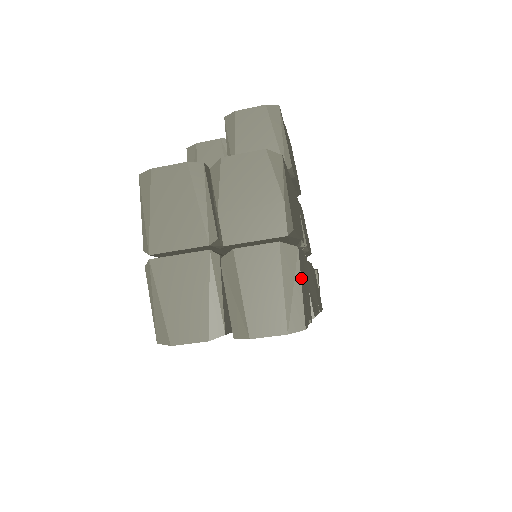
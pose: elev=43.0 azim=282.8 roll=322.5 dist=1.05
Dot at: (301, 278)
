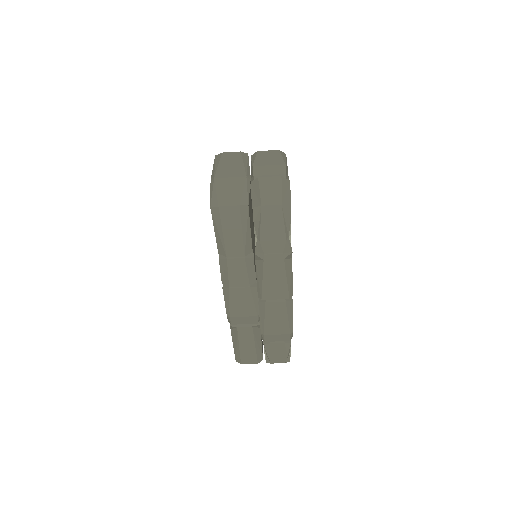
Dot at: (290, 191)
